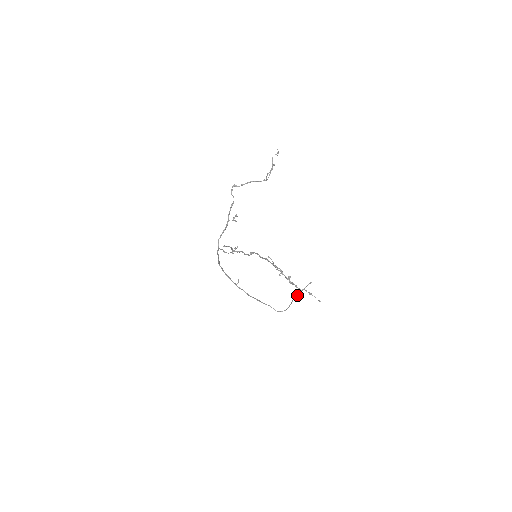
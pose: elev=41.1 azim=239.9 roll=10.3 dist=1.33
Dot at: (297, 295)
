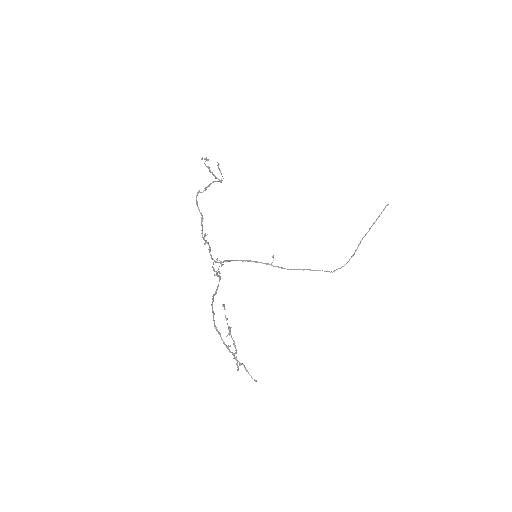
Dot at: occluded
